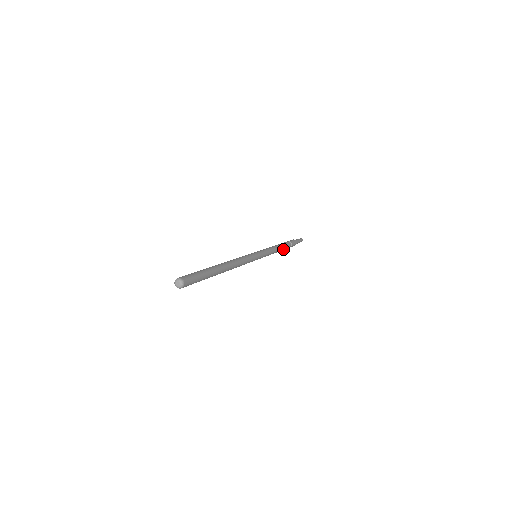
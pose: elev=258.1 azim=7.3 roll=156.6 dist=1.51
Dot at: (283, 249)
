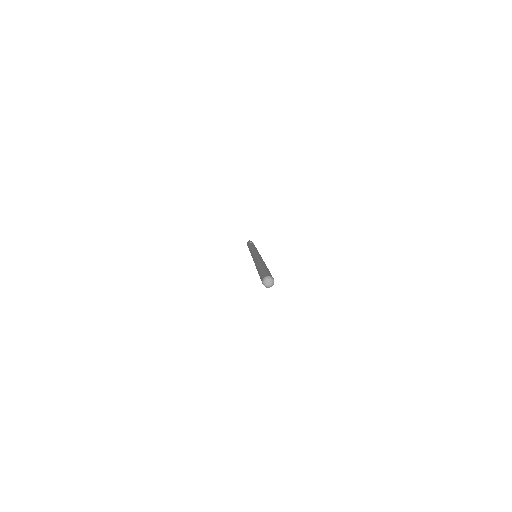
Dot at: occluded
